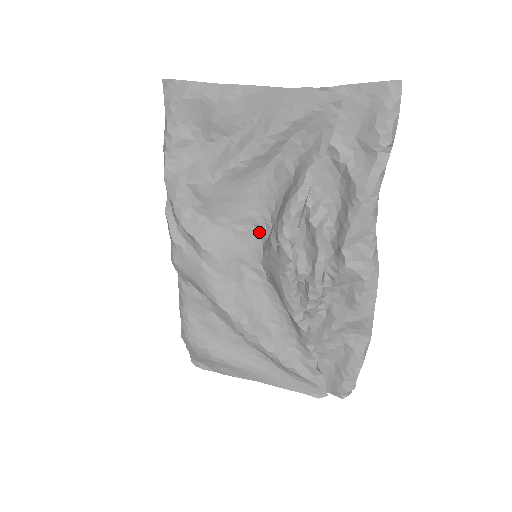
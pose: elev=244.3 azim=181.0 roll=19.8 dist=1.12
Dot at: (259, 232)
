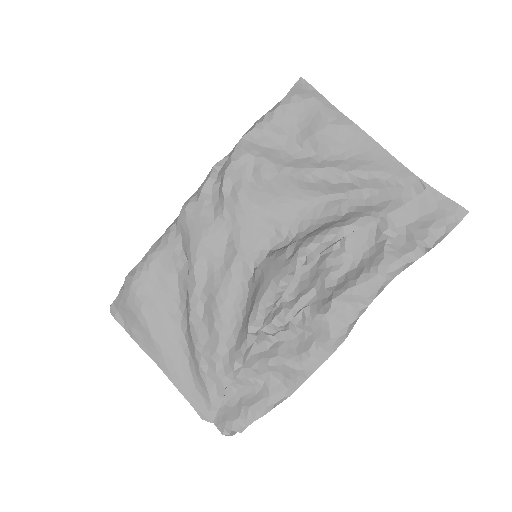
Dot at: (276, 239)
